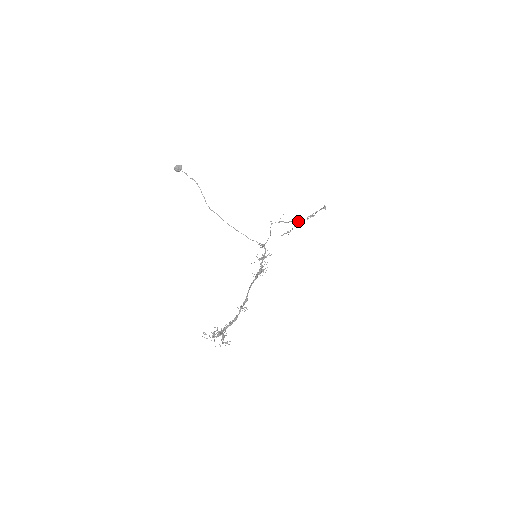
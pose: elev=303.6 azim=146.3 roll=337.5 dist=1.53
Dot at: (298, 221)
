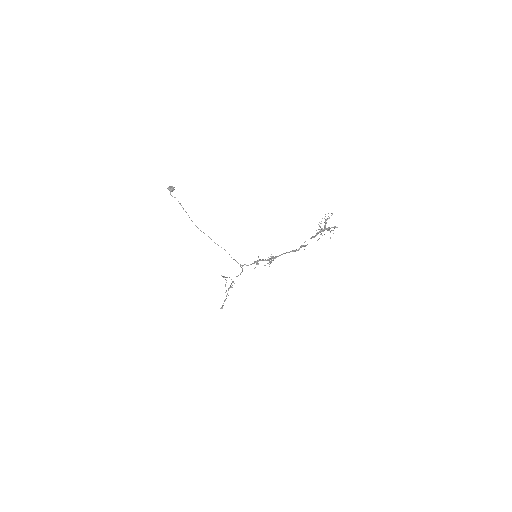
Dot at: (225, 292)
